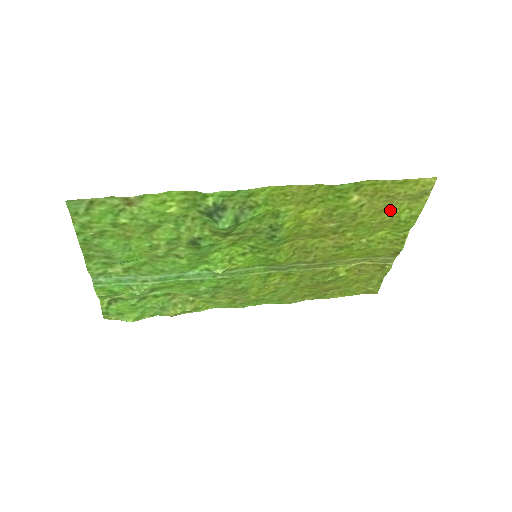
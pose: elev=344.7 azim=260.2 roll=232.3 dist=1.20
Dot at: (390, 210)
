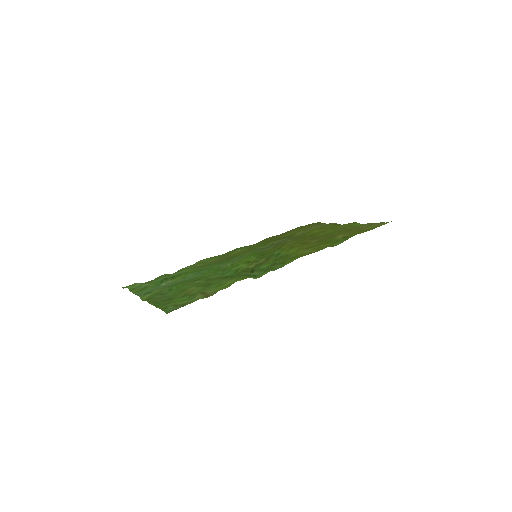
Dot at: (353, 228)
